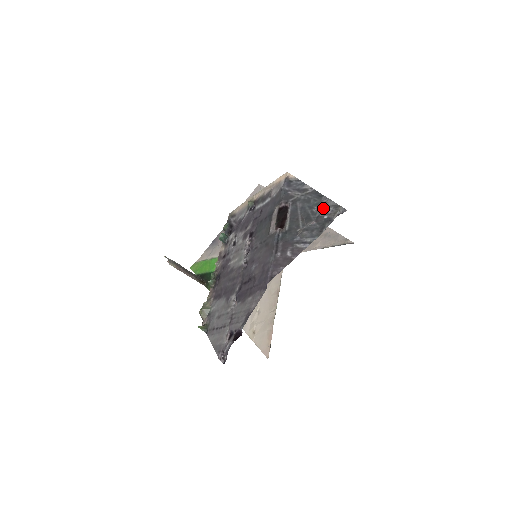
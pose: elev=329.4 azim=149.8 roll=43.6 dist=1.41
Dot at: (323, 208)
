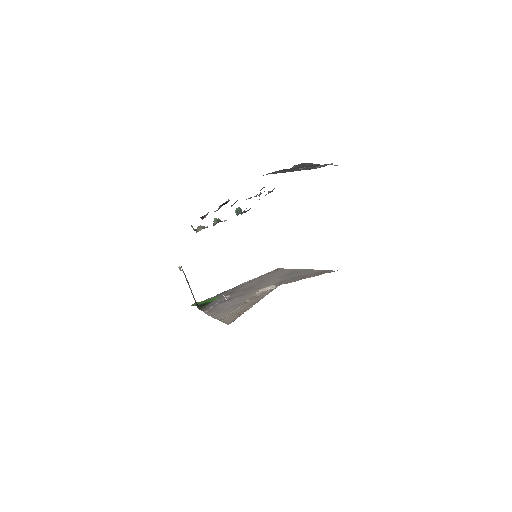
Dot at: (322, 165)
